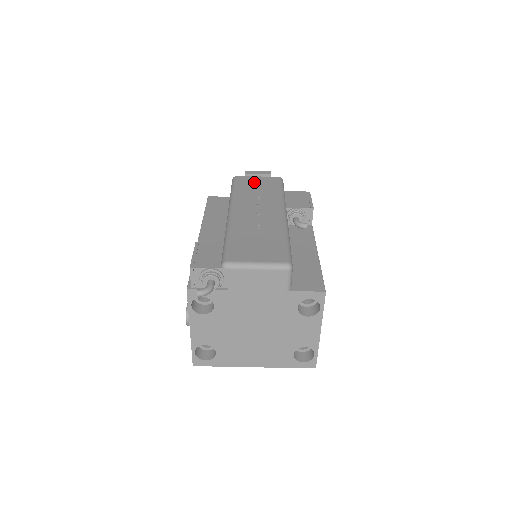
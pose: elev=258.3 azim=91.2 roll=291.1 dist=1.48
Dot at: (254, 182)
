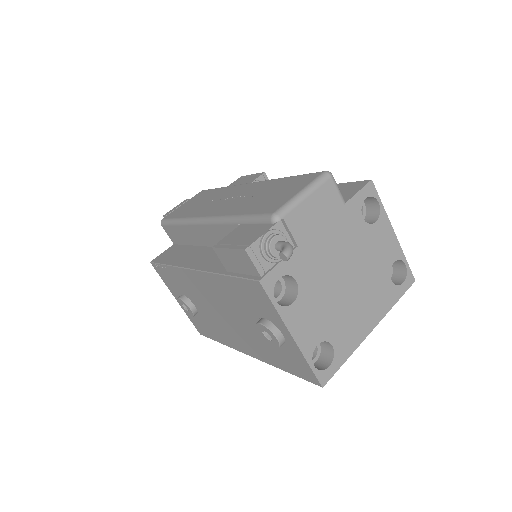
Dot at: (186, 206)
